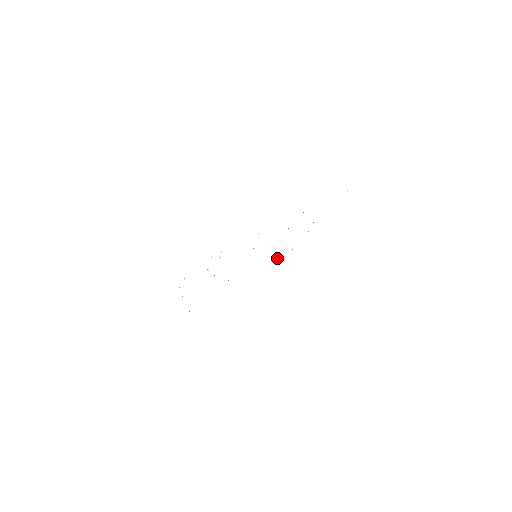
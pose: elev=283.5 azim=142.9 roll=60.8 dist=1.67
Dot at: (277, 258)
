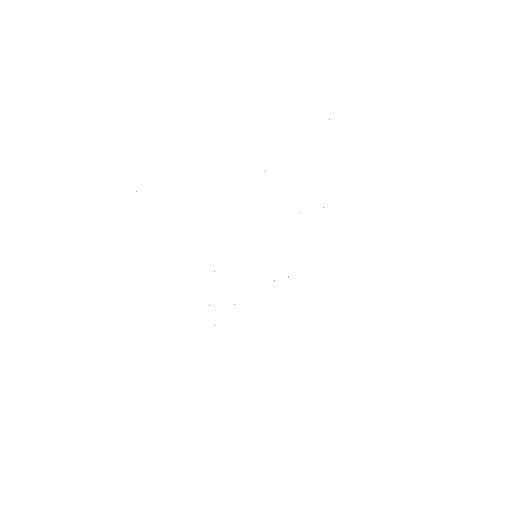
Dot at: occluded
